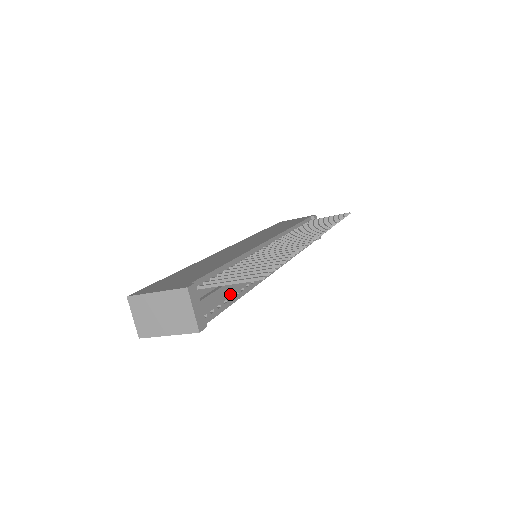
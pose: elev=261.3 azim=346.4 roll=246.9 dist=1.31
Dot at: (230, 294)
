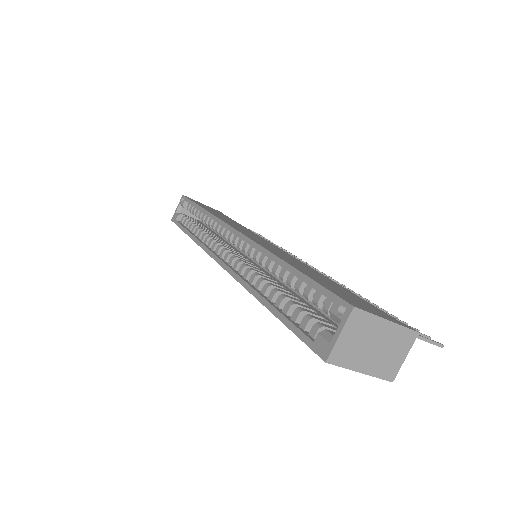
Dot at: occluded
